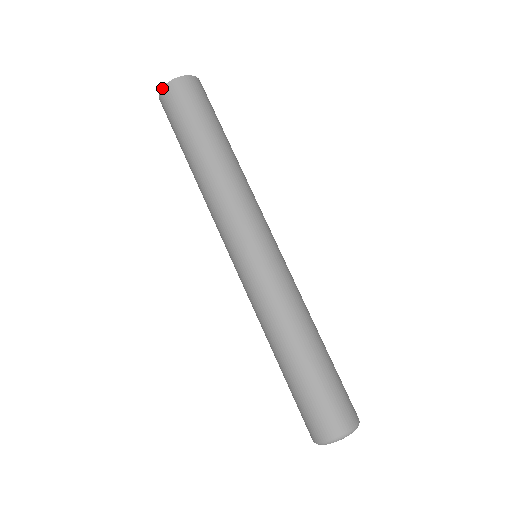
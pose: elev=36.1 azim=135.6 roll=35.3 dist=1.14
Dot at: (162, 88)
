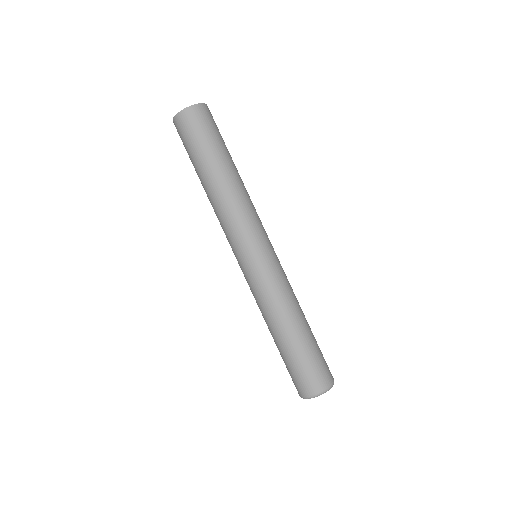
Dot at: (186, 108)
